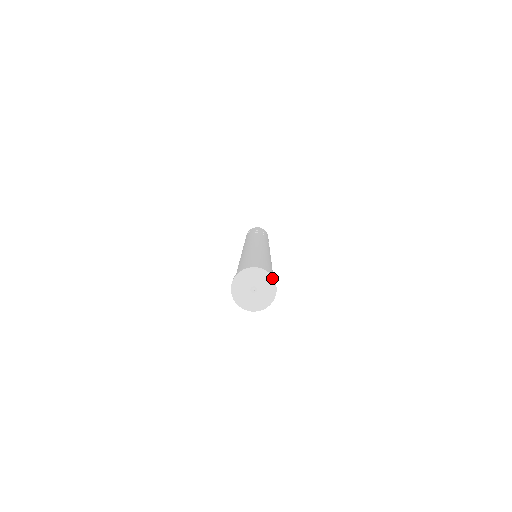
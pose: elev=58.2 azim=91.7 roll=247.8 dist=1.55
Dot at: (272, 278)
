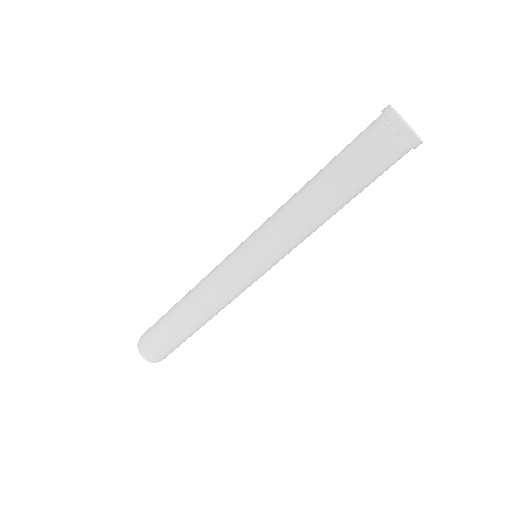
Dot at: (420, 138)
